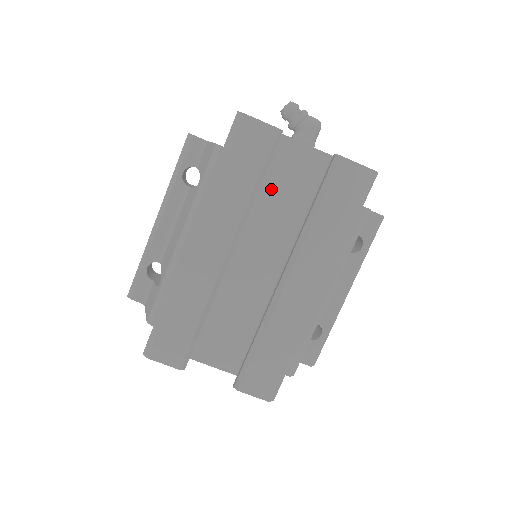
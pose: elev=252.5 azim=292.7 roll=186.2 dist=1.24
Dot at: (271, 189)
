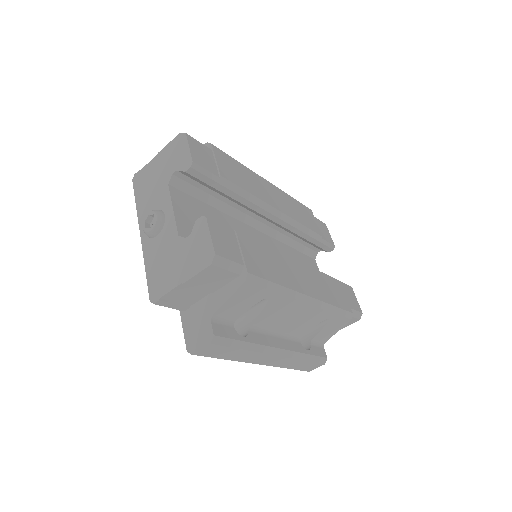
Dot at: (296, 258)
